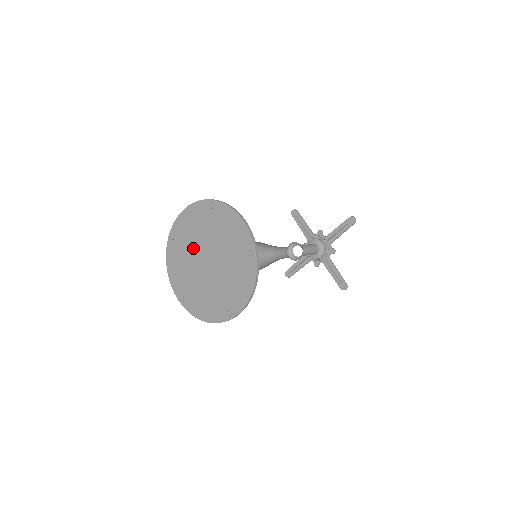
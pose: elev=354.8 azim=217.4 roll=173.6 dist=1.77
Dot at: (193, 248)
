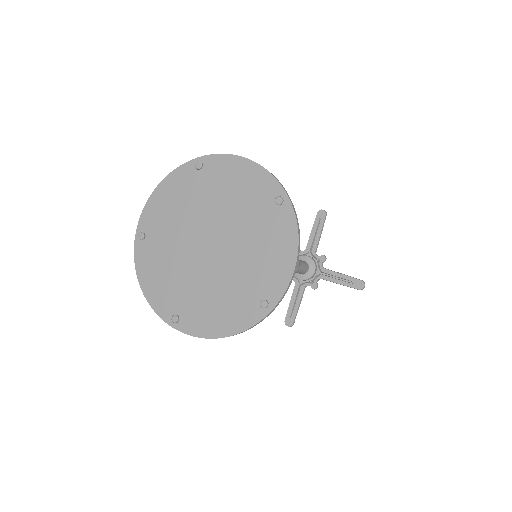
Dot at: (209, 209)
